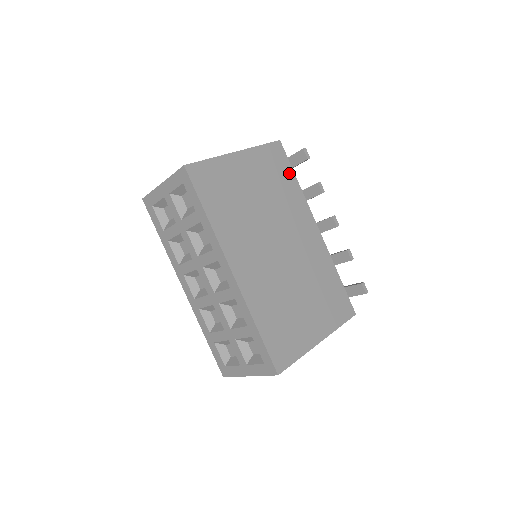
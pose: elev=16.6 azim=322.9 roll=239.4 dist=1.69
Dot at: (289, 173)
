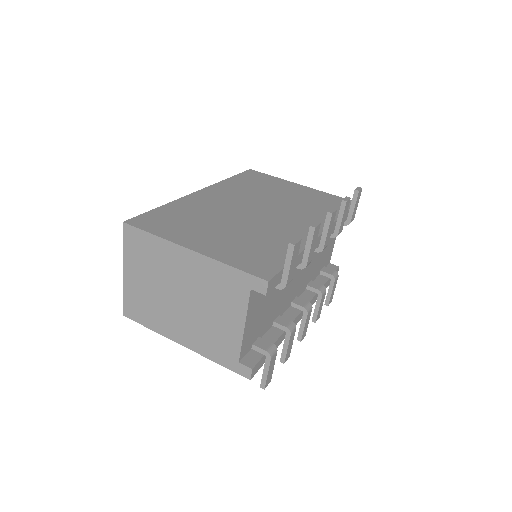
Dot at: occluded
